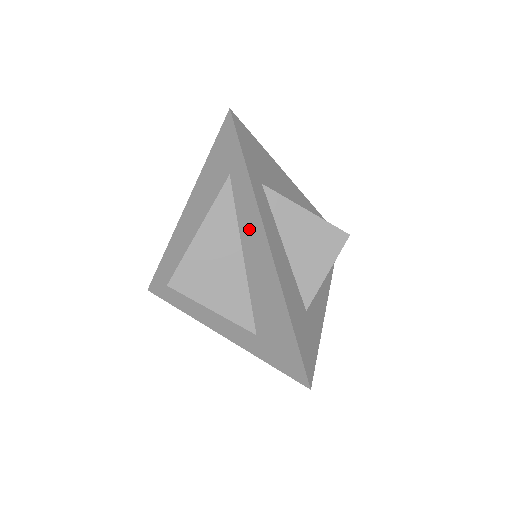
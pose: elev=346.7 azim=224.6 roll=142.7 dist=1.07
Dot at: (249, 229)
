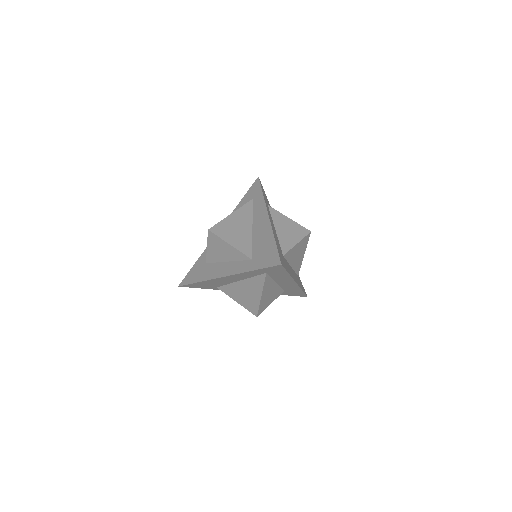
Dot at: (258, 214)
